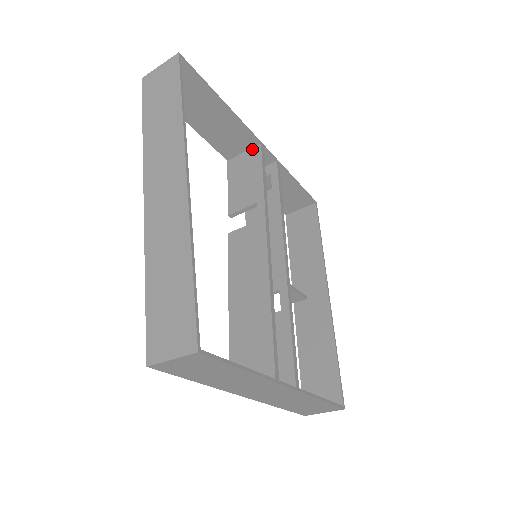
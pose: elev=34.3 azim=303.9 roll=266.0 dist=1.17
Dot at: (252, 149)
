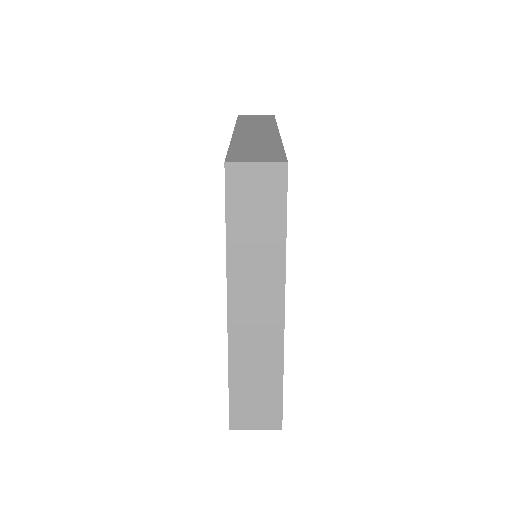
Dot at: occluded
